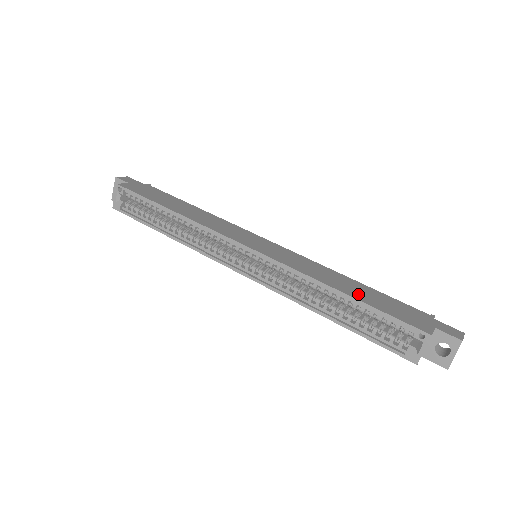
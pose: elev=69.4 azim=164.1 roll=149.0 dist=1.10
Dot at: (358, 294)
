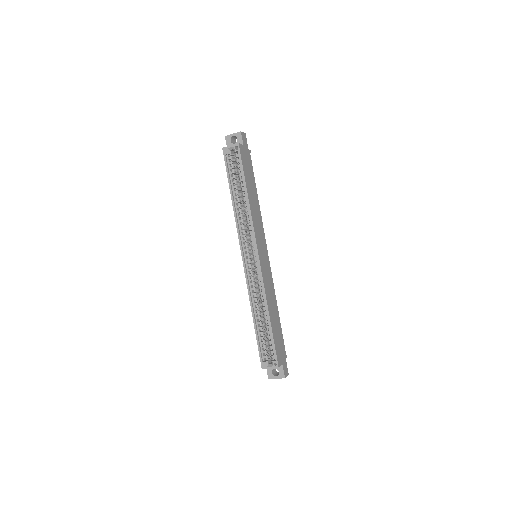
Dot at: (274, 324)
